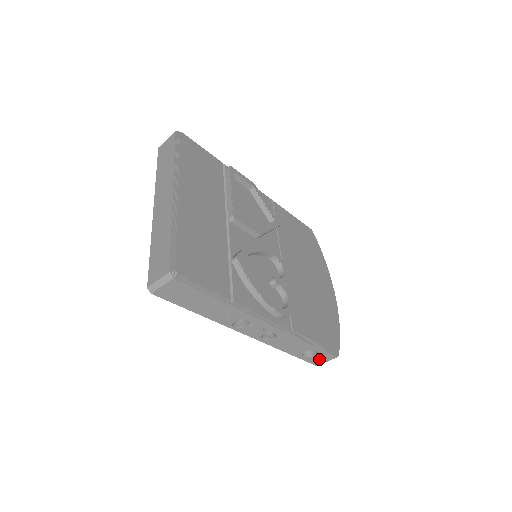
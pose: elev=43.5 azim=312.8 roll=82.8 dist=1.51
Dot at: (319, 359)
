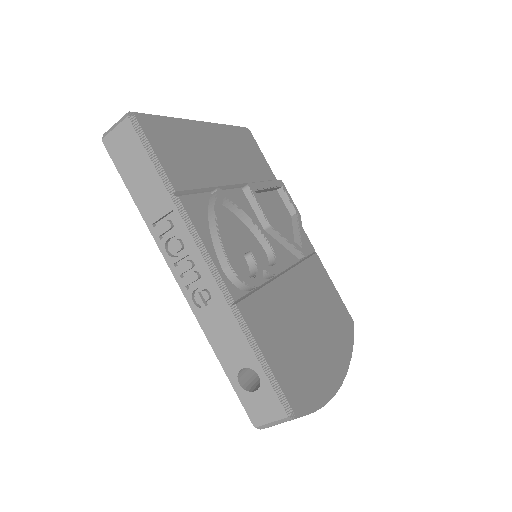
Dot at: (261, 407)
